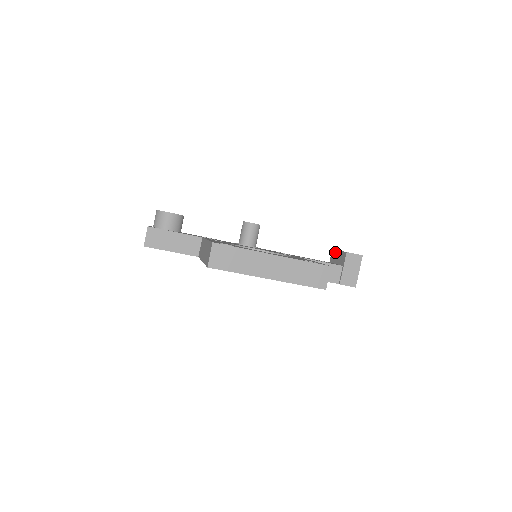
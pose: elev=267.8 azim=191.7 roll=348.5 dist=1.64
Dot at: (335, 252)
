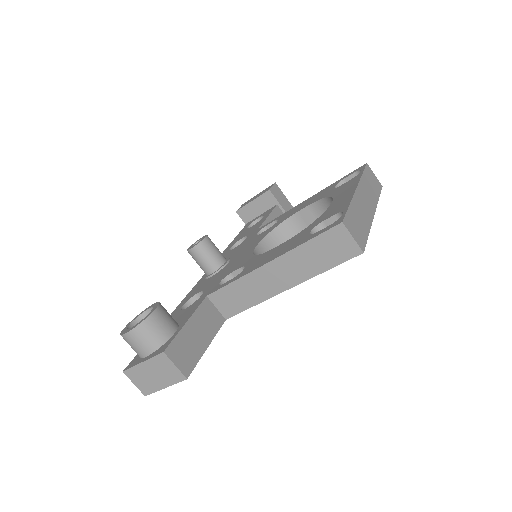
Dot at: (246, 208)
